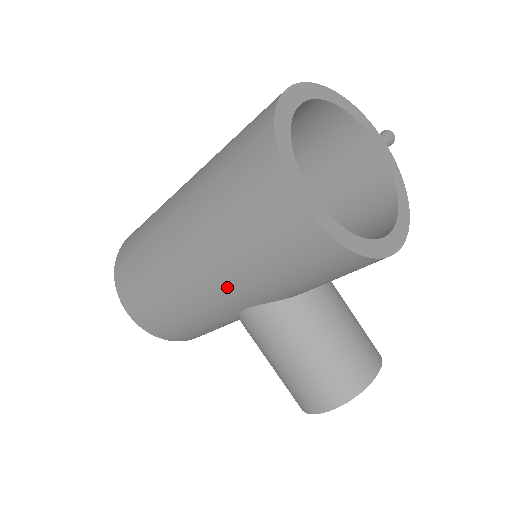
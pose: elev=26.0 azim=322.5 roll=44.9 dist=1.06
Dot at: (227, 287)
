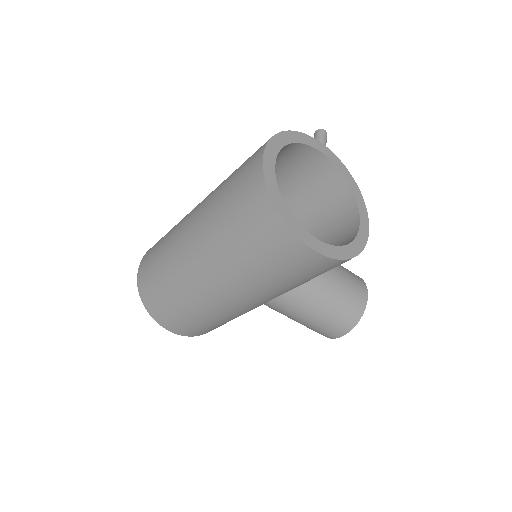
Dot at: (260, 299)
